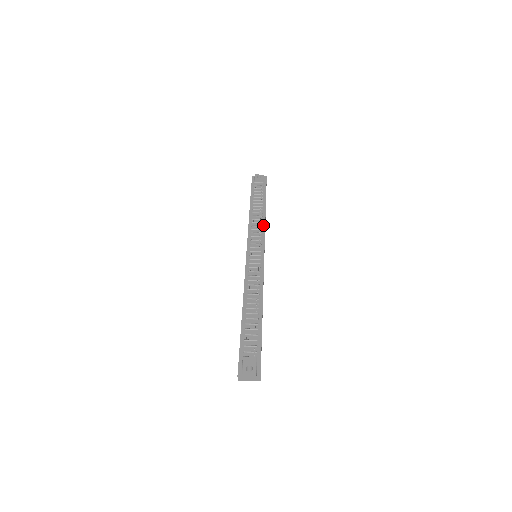
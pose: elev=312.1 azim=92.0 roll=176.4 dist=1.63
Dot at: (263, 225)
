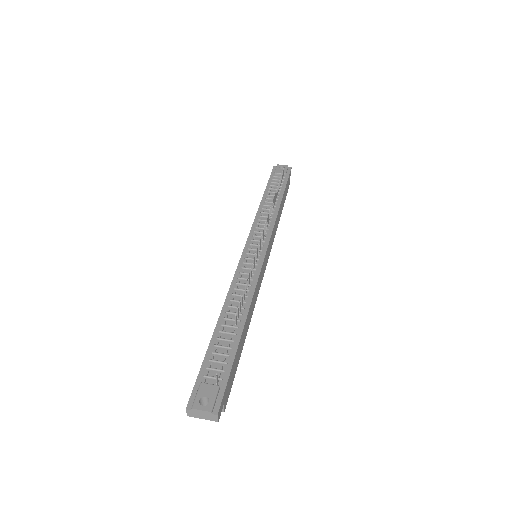
Dot at: (273, 220)
